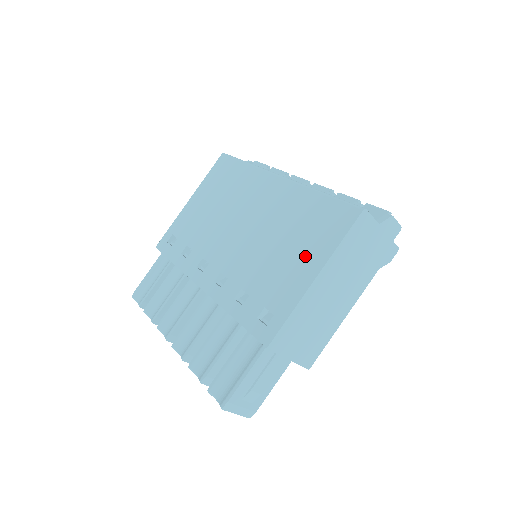
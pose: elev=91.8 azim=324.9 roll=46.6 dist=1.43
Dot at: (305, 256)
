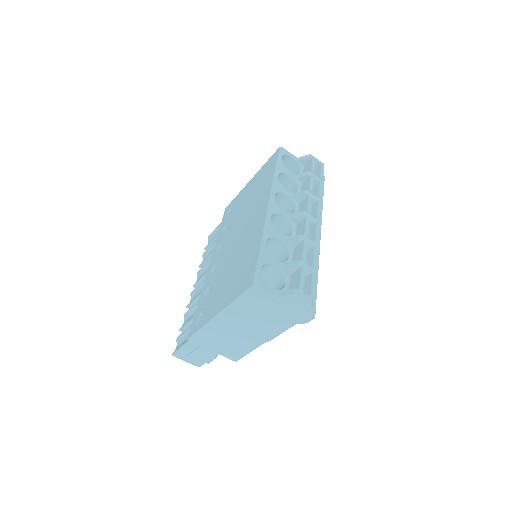
Dot at: (226, 292)
